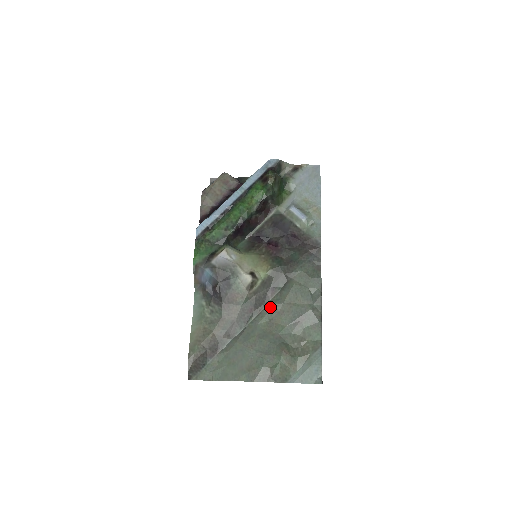
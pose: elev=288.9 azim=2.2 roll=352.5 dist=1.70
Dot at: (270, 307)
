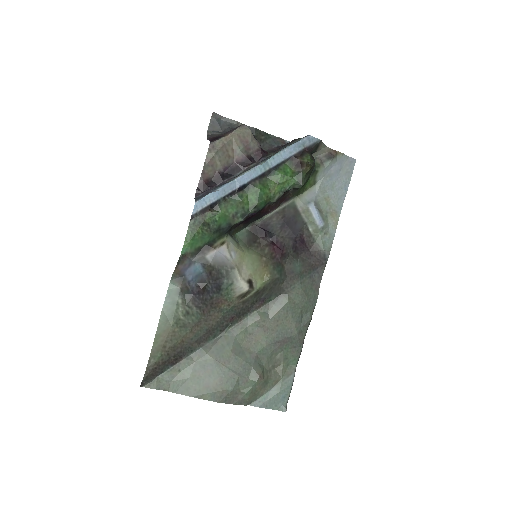
Dot at: (254, 320)
